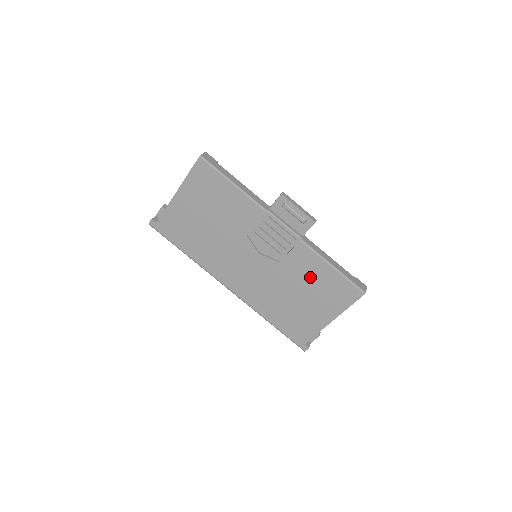
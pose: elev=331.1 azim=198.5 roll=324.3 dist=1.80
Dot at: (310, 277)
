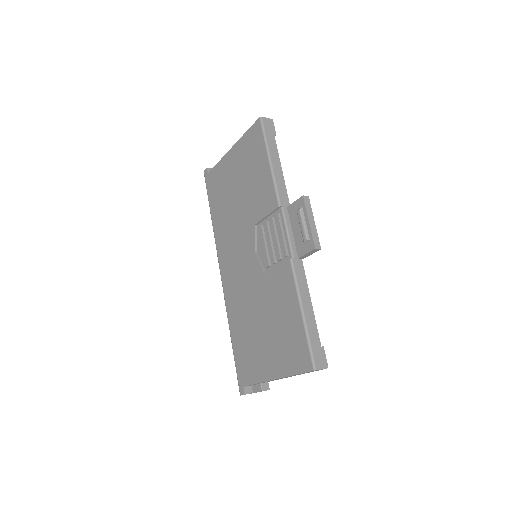
Dot at: (279, 310)
